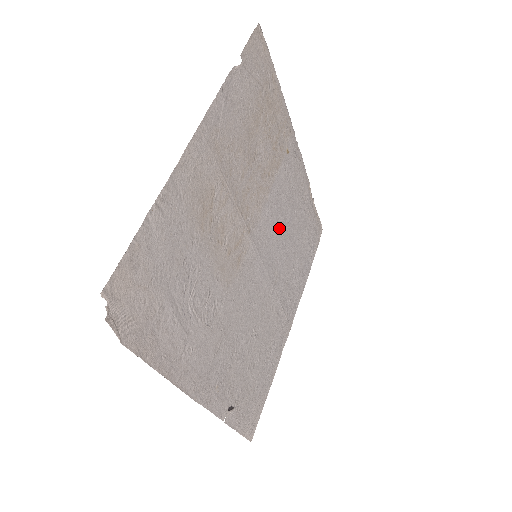
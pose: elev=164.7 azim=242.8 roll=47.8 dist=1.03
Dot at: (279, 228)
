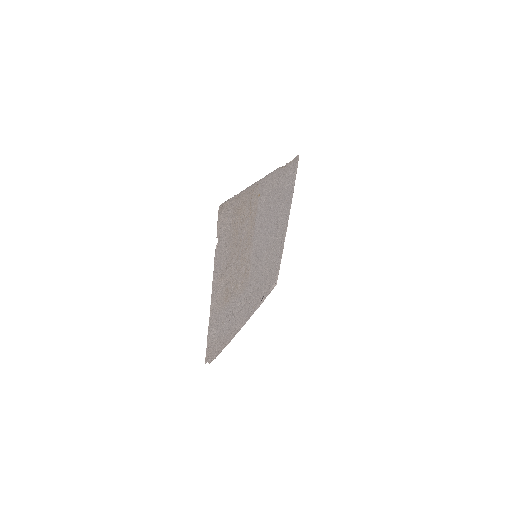
Dot at: (266, 224)
